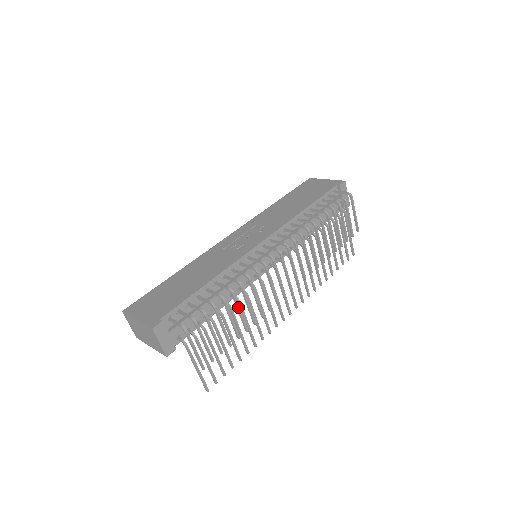
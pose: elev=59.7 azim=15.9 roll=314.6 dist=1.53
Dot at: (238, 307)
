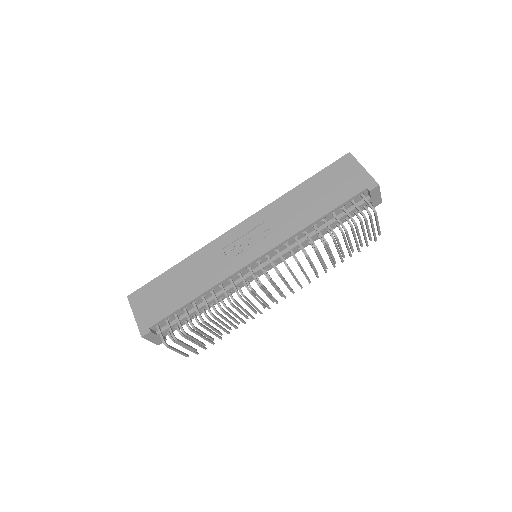
Dot at: (220, 322)
